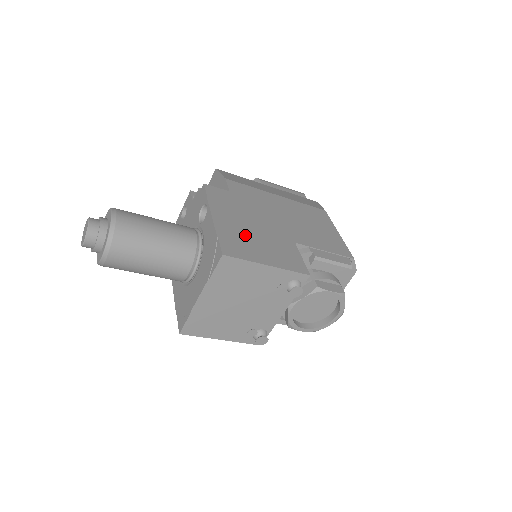
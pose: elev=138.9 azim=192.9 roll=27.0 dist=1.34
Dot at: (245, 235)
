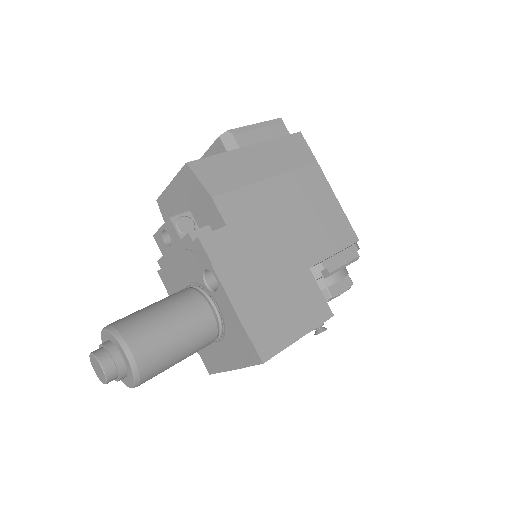
Dot at: (268, 305)
